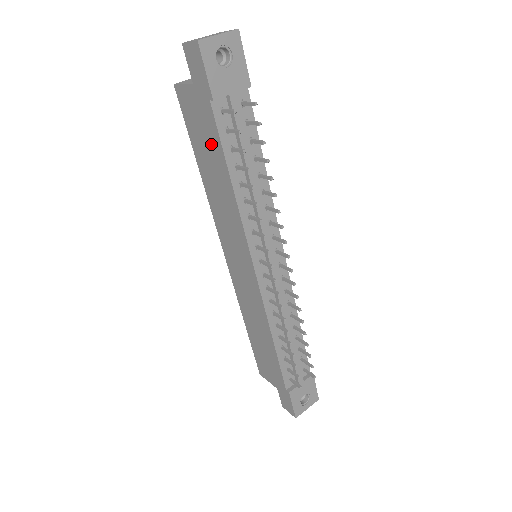
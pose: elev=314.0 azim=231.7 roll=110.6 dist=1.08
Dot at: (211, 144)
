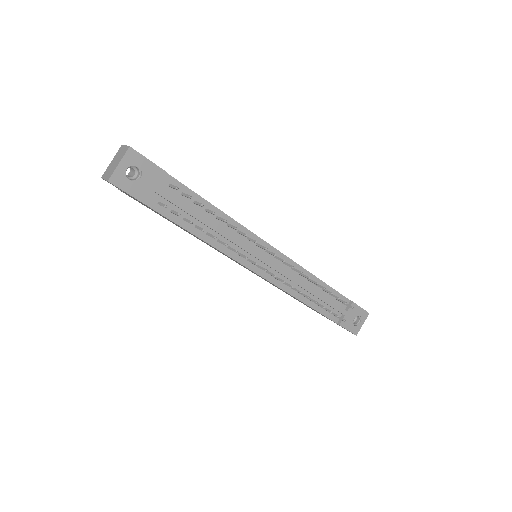
Dot at: (169, 220)
